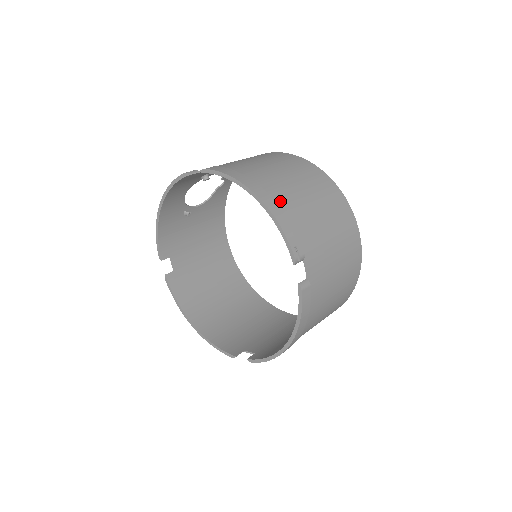
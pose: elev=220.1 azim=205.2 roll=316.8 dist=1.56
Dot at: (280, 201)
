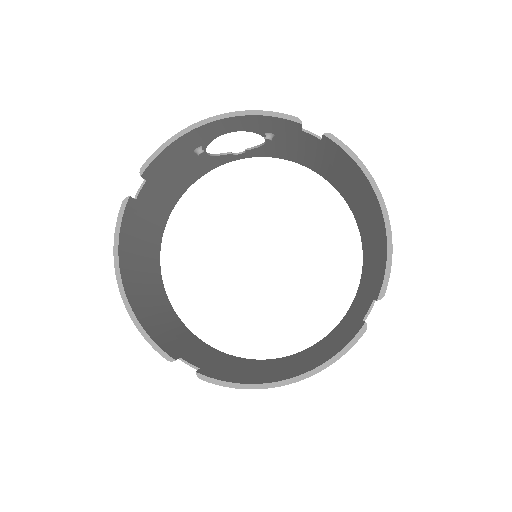
Dot at: occluded
